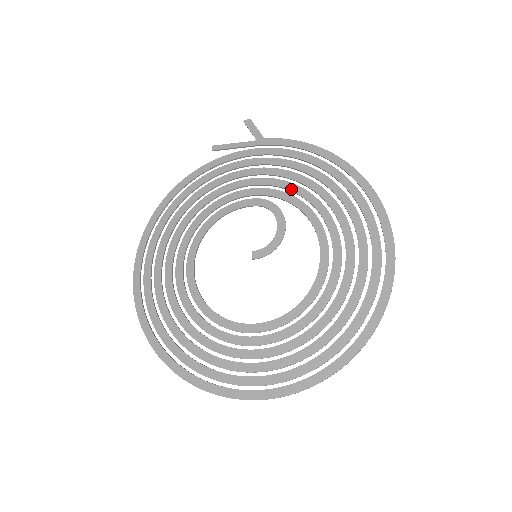
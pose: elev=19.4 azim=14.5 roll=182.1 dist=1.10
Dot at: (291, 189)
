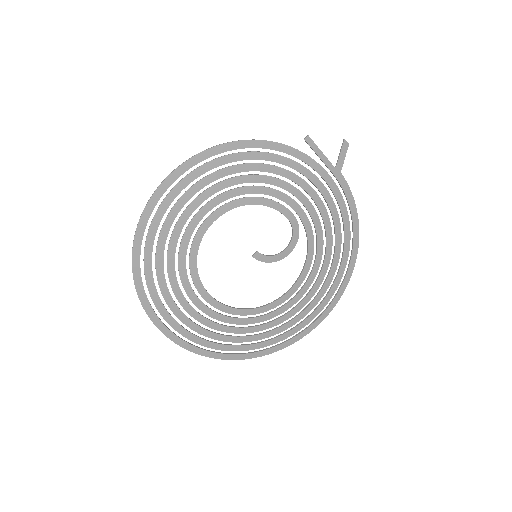
Dot at: (317, 231)
